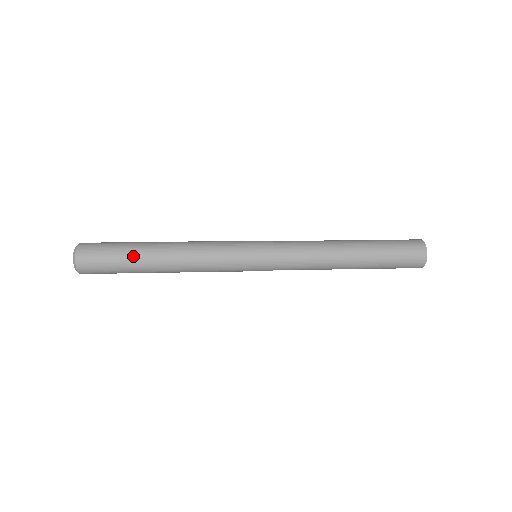
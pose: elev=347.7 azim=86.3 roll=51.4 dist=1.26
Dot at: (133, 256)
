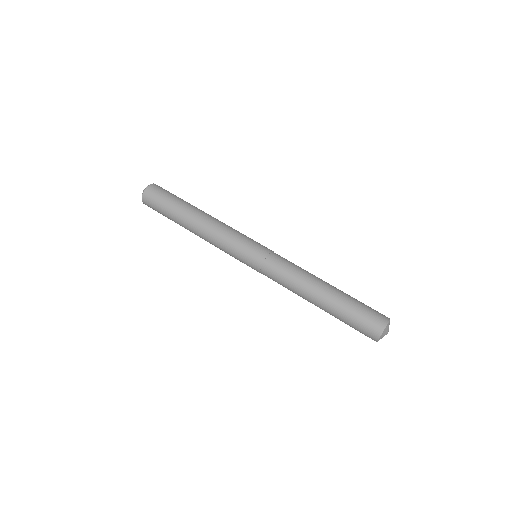
Dot at: (177, 207)
